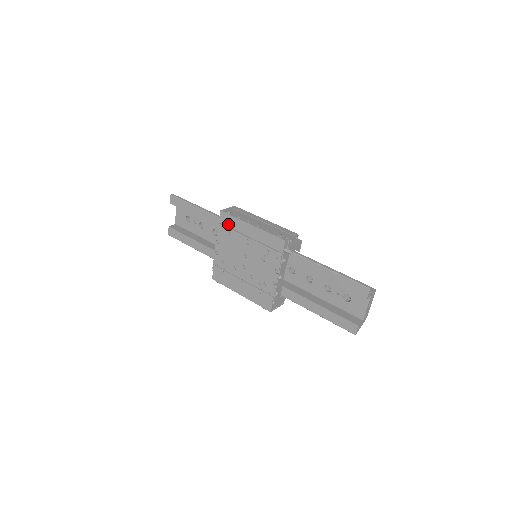
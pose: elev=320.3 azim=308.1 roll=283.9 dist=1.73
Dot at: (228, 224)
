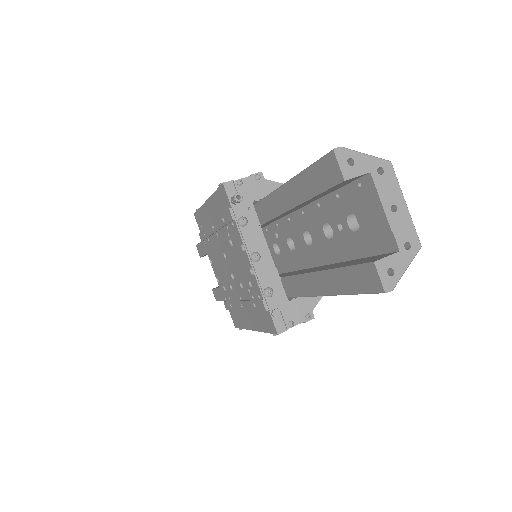
Dot at: (202, 225)
